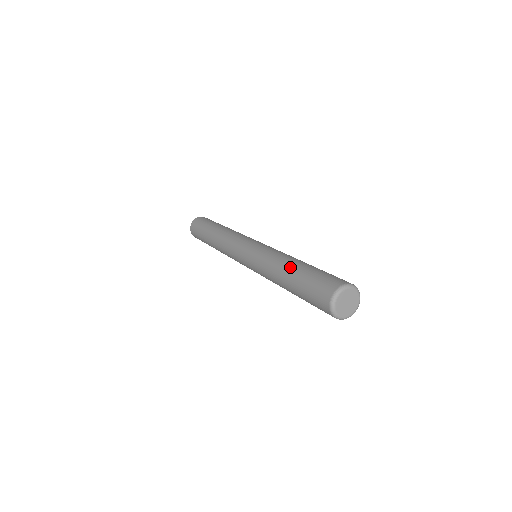
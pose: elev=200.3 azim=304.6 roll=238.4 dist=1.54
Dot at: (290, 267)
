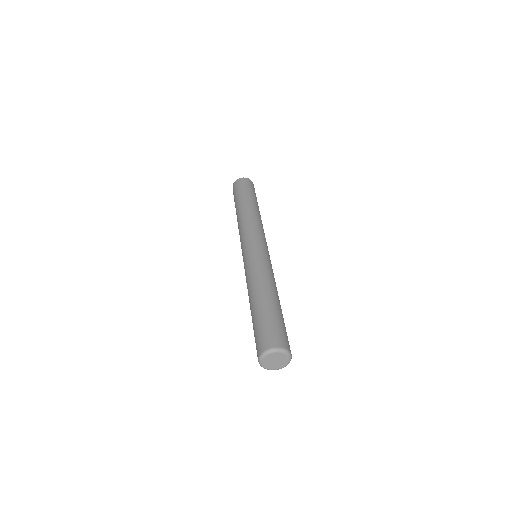
Dot at: (256, 298)
